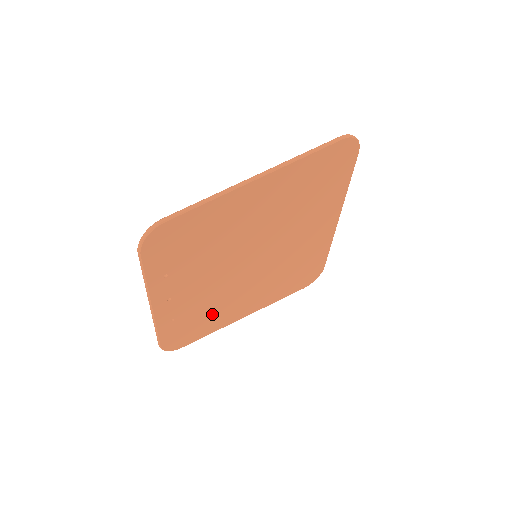
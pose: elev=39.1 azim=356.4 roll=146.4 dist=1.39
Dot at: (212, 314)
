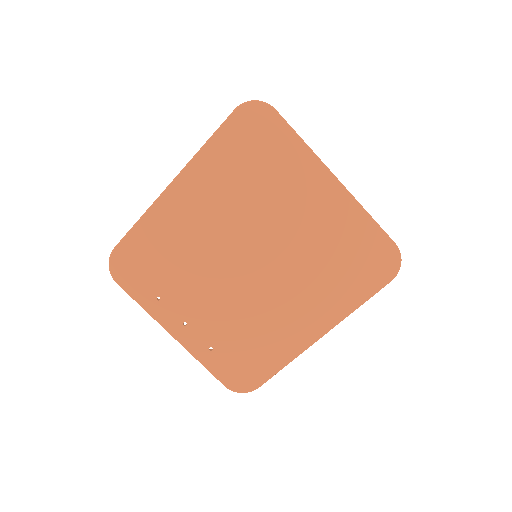
Dot at: (262, 337)
